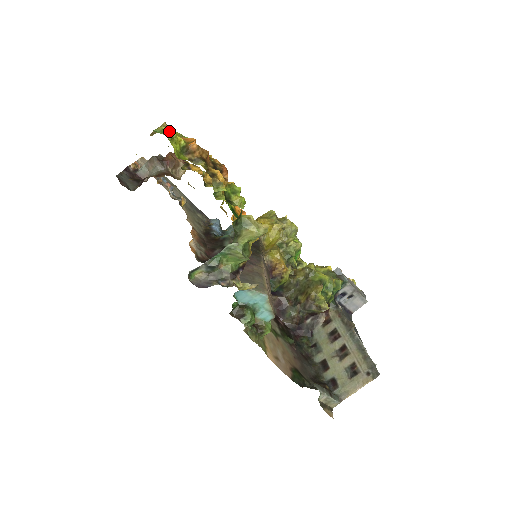
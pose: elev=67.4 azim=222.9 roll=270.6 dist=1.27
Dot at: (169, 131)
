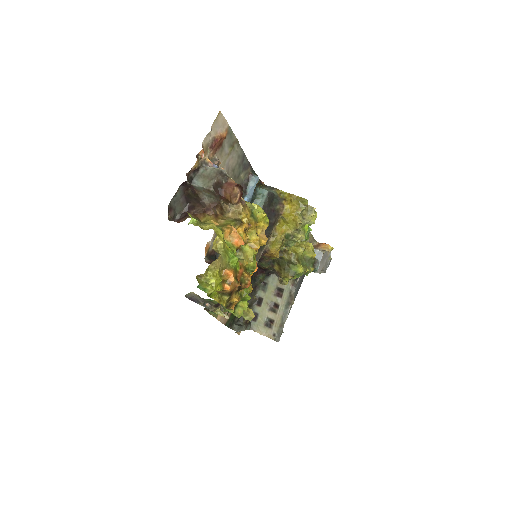
Dot at: (210, 293)
